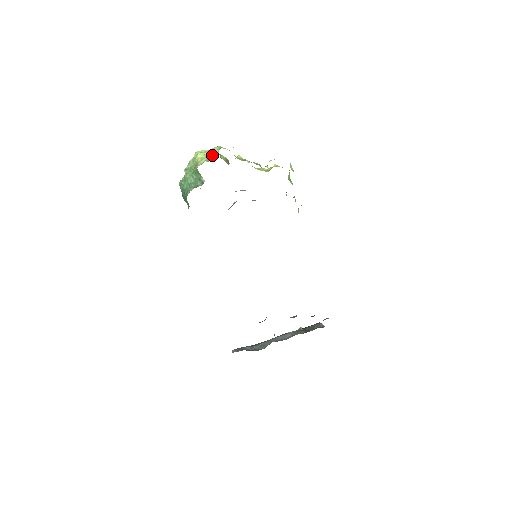
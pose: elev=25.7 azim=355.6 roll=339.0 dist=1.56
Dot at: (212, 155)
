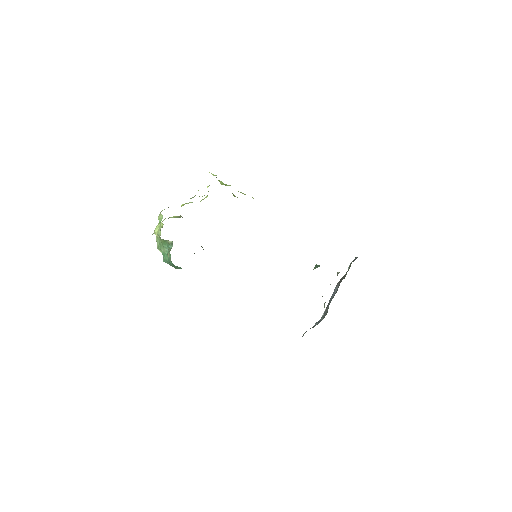
Dot at: (159, 220)
